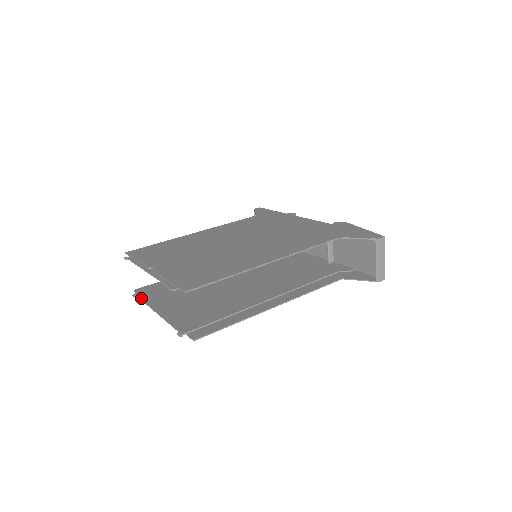
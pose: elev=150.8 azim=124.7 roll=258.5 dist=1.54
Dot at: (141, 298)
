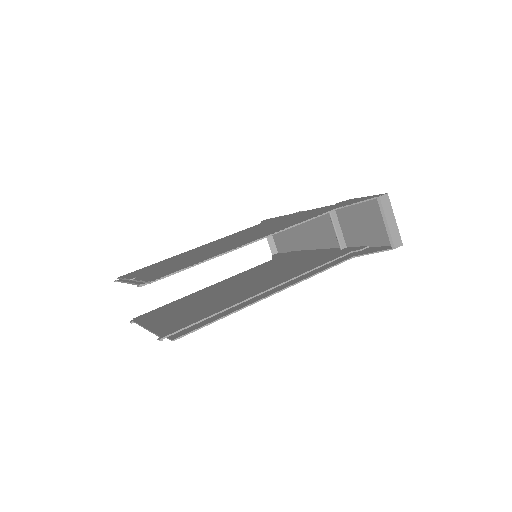
Dot at: (136, 321)
